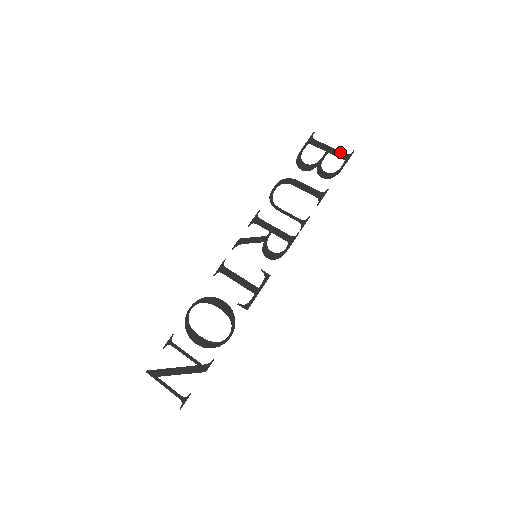
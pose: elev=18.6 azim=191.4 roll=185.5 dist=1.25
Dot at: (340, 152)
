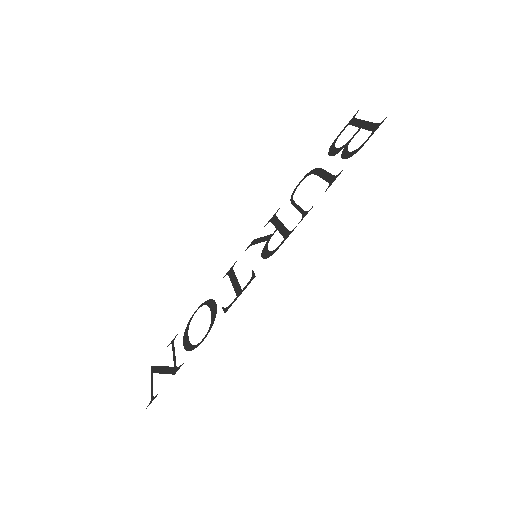
Dot at: (372, 123)
